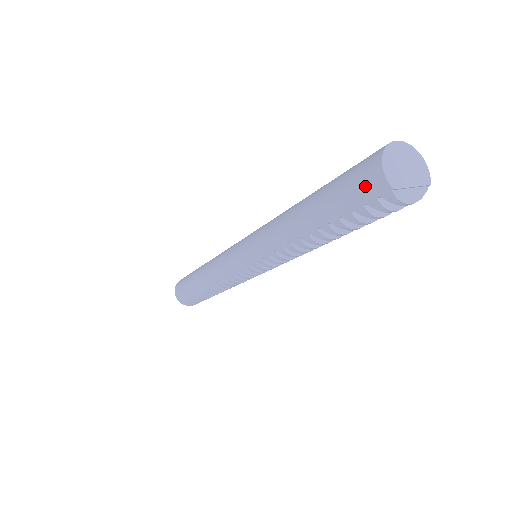
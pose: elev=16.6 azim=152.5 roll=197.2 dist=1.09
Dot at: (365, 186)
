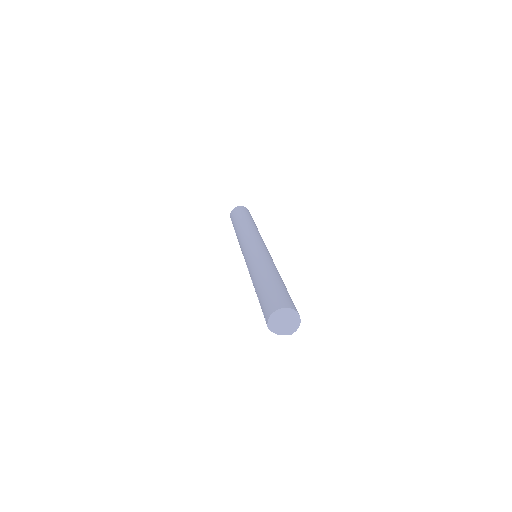
Dot at: (267, 309)
